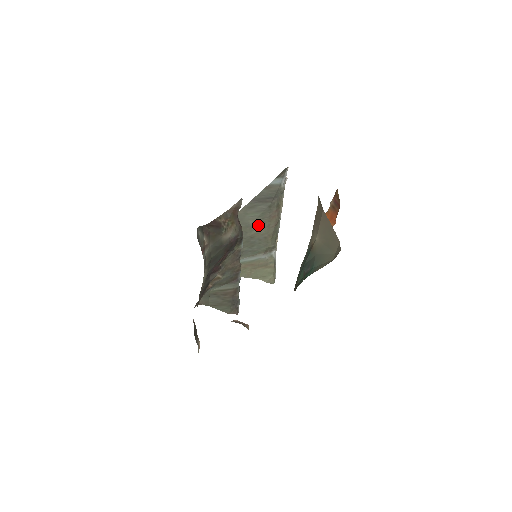
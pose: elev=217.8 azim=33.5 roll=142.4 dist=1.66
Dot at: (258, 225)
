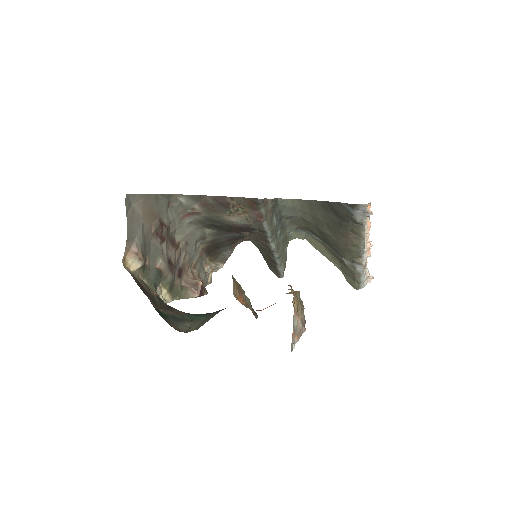
Dot at: (330, 229)
